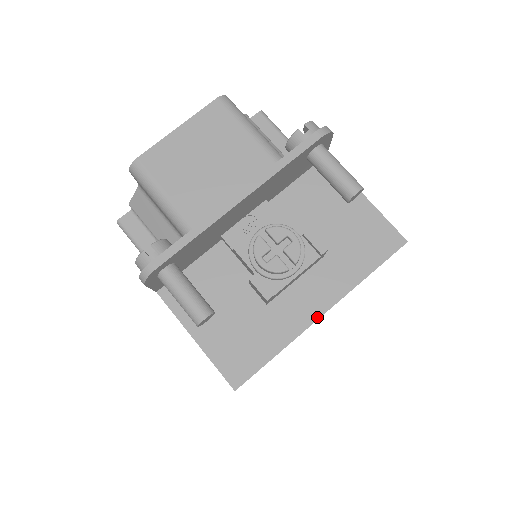
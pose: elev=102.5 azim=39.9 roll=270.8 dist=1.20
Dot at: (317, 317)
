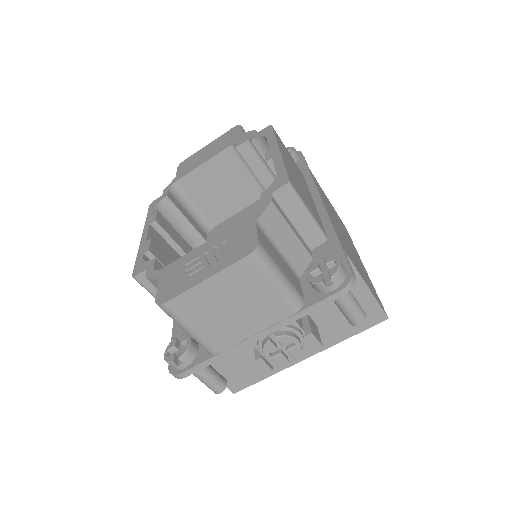
Dot at: (301, 360)
